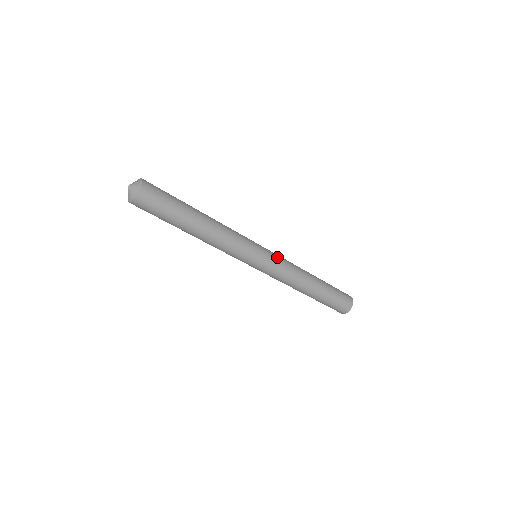
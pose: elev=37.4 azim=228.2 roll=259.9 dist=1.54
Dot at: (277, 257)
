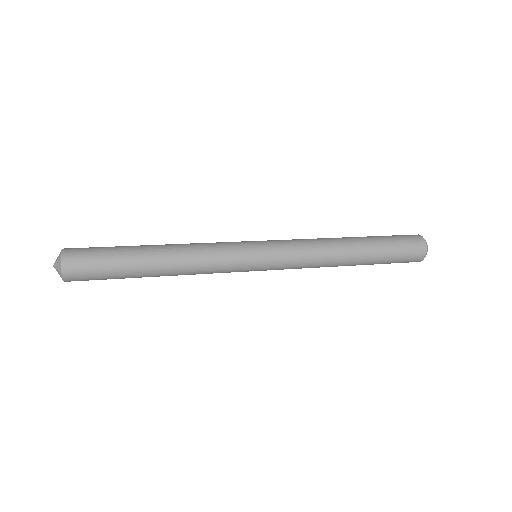
Dot at: (284, 255)
